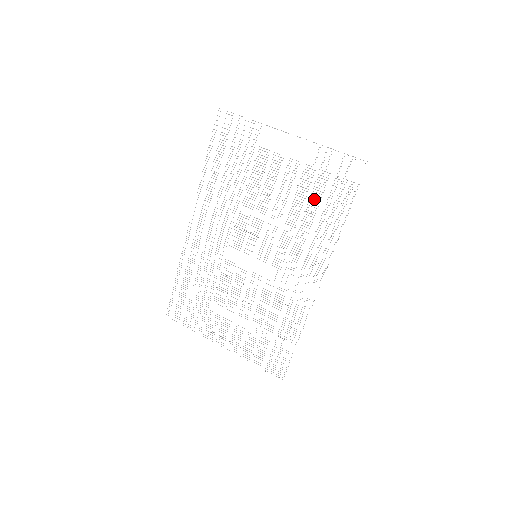
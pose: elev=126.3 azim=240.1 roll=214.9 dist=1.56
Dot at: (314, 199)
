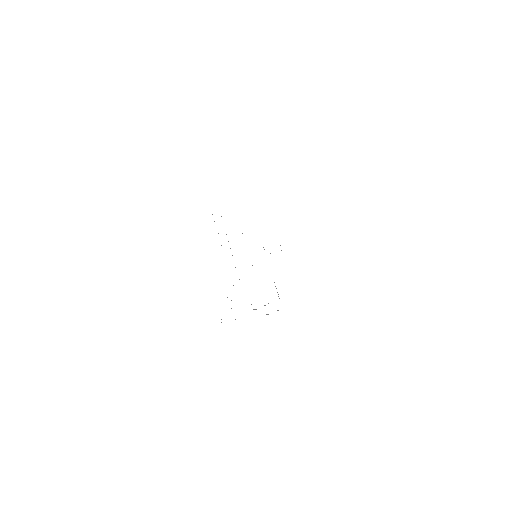
Dot at: occluded
